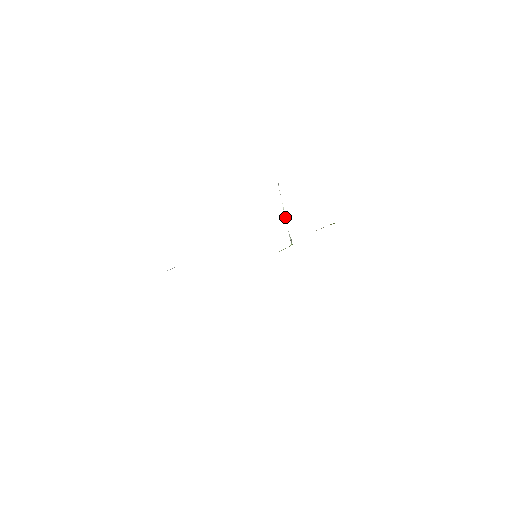
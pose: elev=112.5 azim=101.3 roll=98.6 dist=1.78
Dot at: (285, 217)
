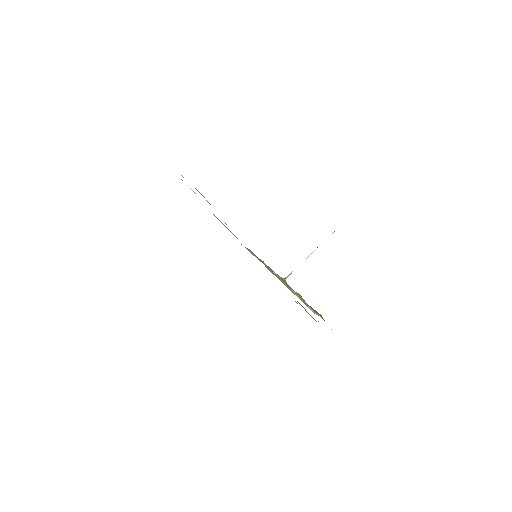
Dot at: (306, 258)
